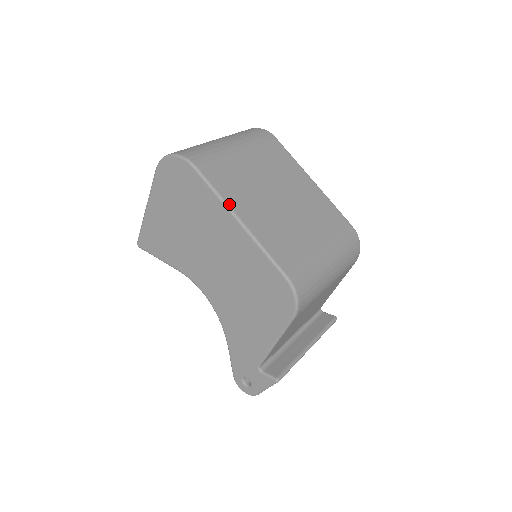
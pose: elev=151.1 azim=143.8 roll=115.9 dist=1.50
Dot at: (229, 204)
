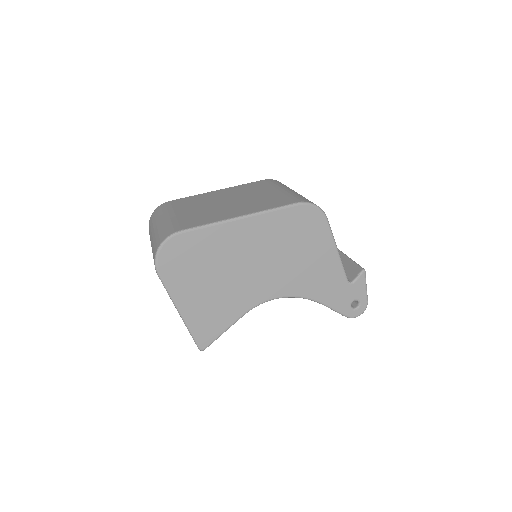
Dot at: (223, 220)
